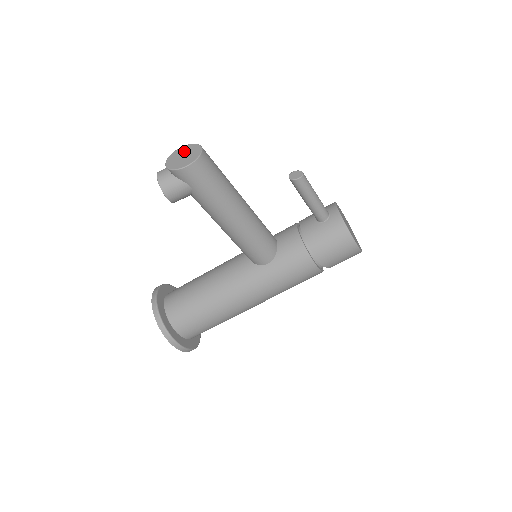
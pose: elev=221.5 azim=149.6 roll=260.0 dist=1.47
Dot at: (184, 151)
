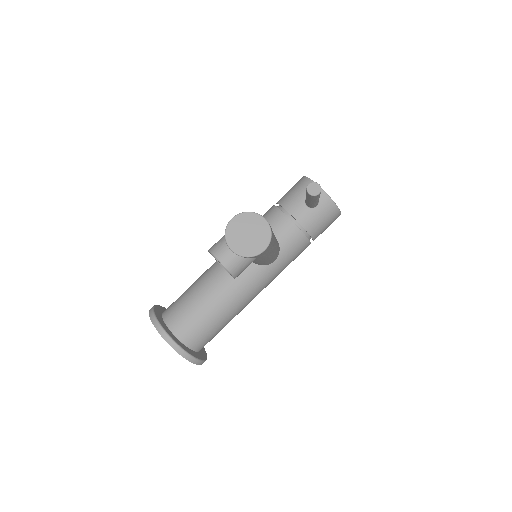
Dot at: (243, 226)
